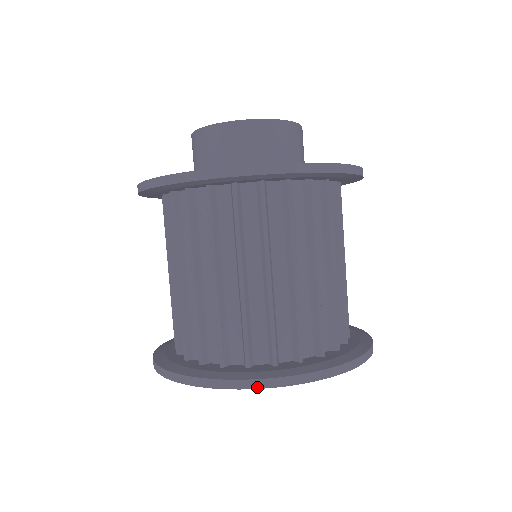
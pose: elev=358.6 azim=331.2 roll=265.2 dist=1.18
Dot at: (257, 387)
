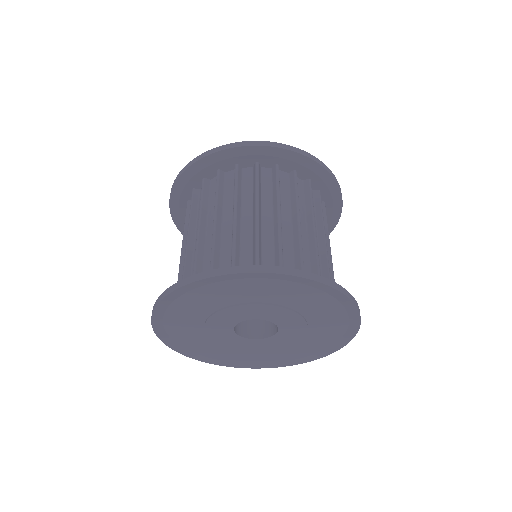
Dot at: (347, 295)
